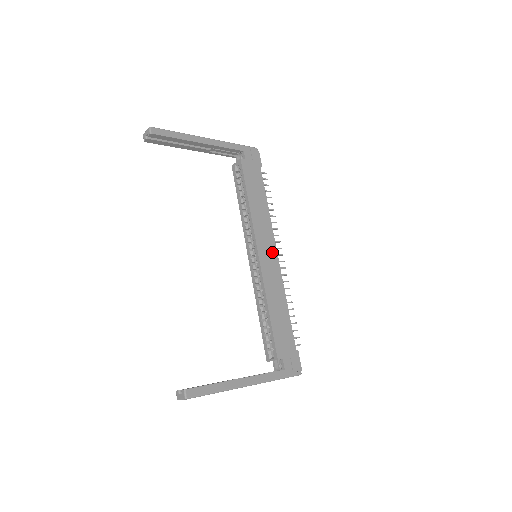
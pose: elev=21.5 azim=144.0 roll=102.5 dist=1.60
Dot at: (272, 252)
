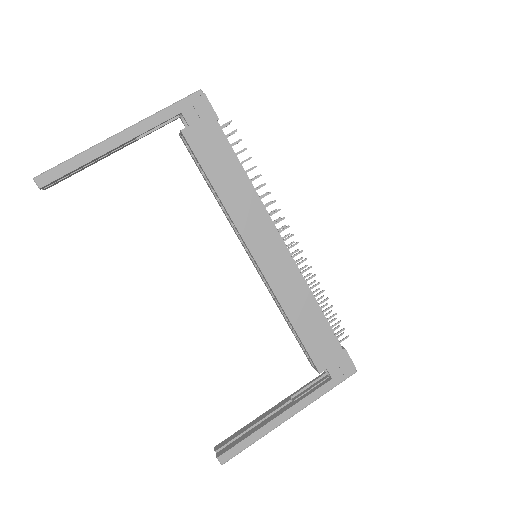
Dot at: (274, 245)
